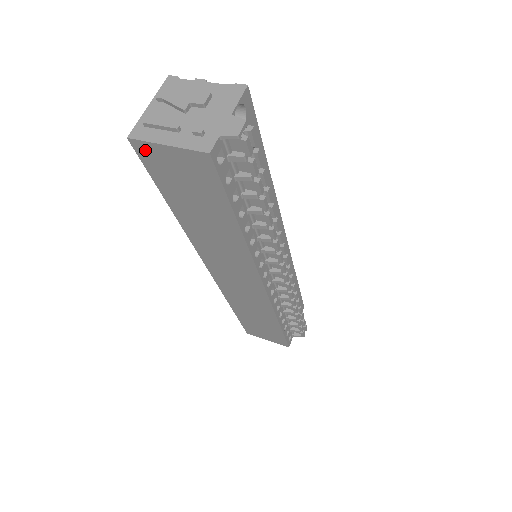
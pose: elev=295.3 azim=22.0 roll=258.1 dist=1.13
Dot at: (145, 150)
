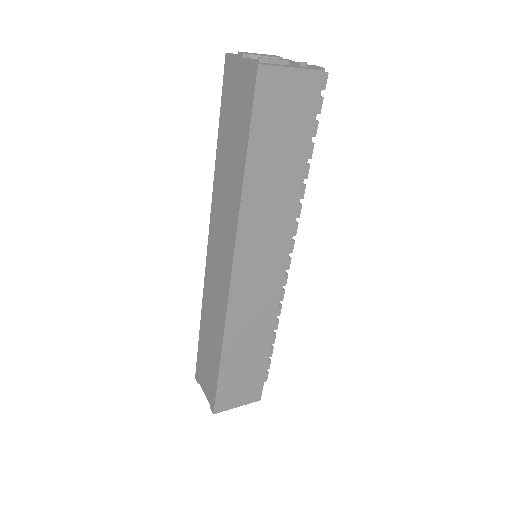
Dot at: (268, 78)
